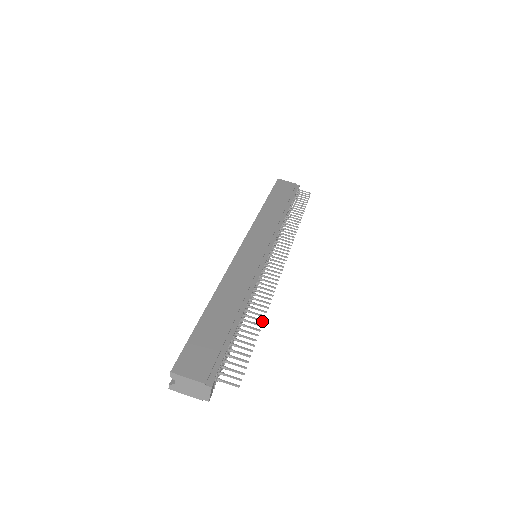
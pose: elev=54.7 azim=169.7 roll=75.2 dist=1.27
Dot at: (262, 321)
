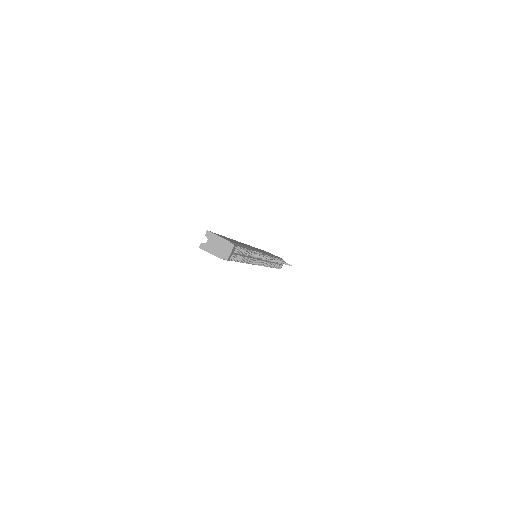
Dot at: (264, 258)
